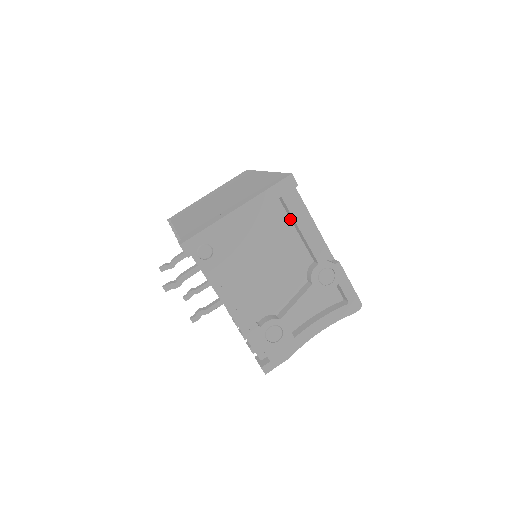
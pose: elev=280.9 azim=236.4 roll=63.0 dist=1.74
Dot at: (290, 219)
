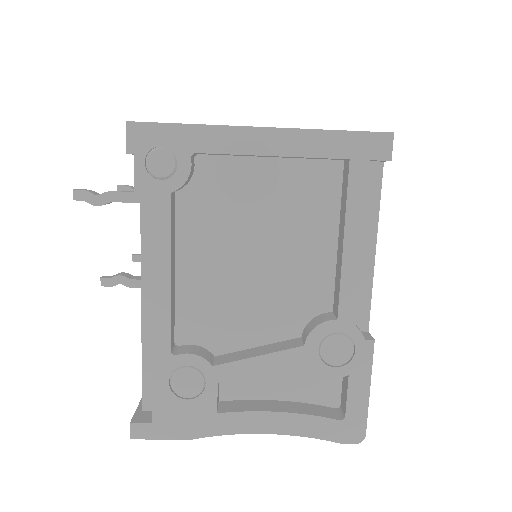
Dot at: (339, 214)
